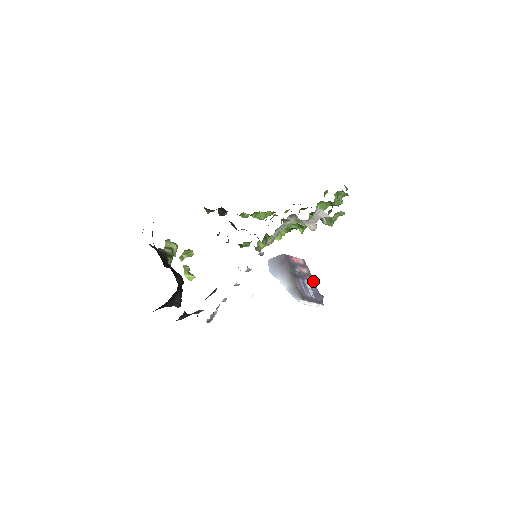
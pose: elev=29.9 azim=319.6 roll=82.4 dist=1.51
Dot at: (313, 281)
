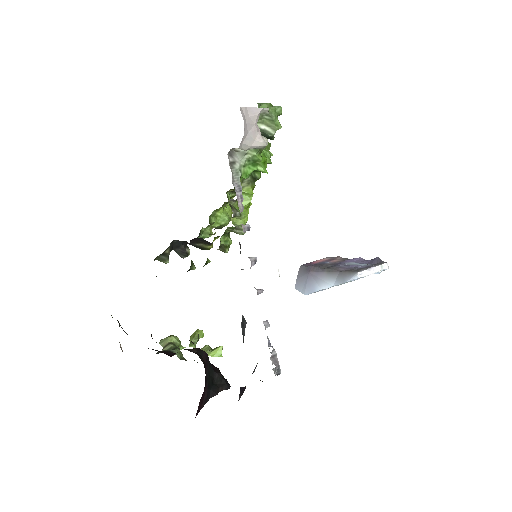
Dot at: (354, 259)
